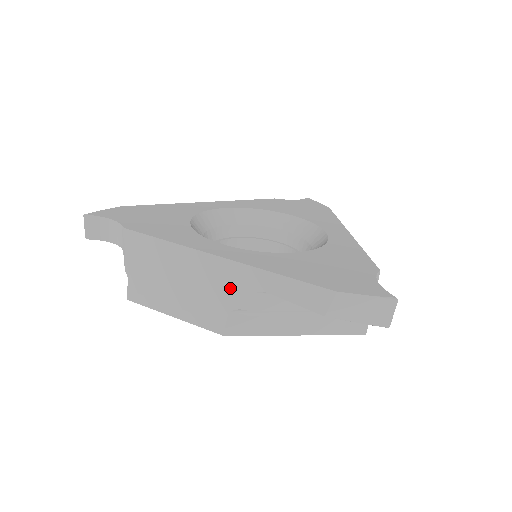
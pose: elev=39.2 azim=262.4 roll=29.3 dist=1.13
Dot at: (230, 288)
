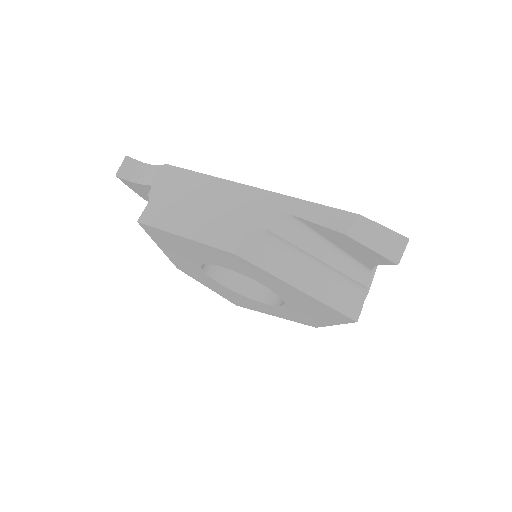
Dot at: (256, 211)
